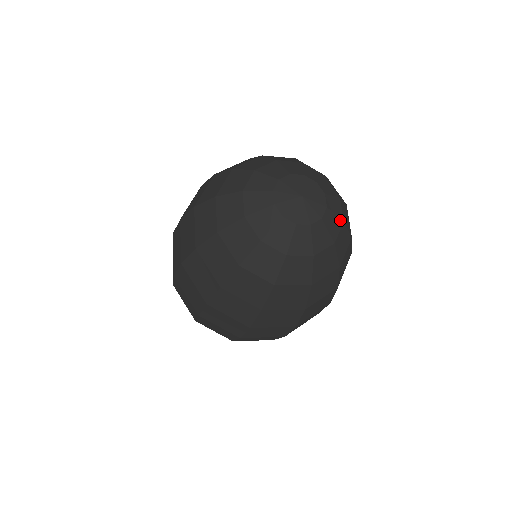
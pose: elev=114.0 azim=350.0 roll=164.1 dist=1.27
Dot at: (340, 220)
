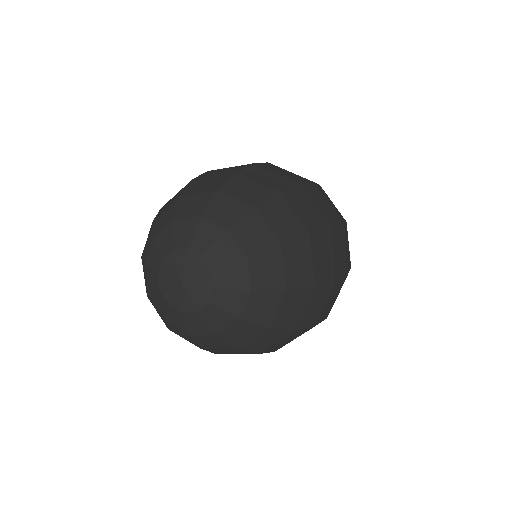
Dot at: (241, 261)
